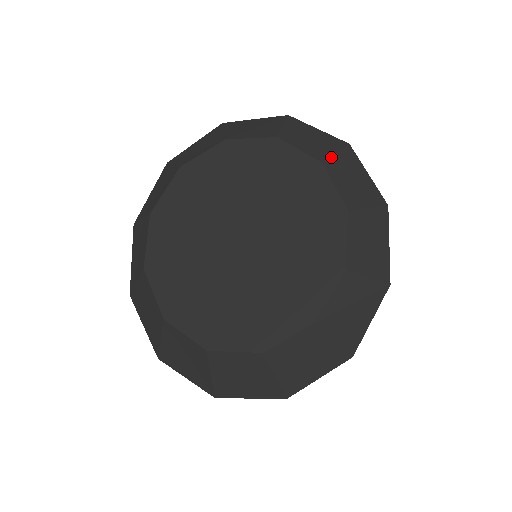
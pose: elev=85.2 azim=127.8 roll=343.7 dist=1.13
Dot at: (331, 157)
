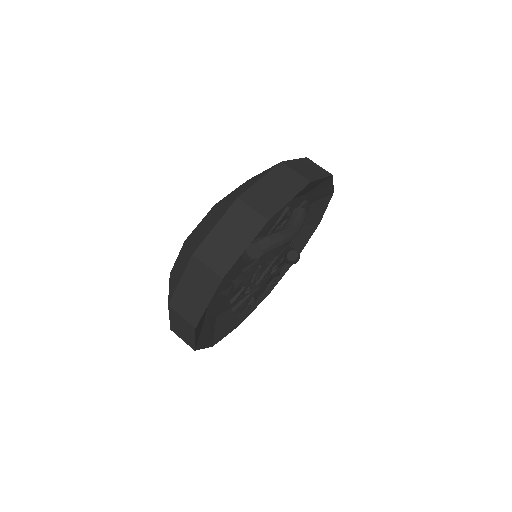
Dot at: occluded
